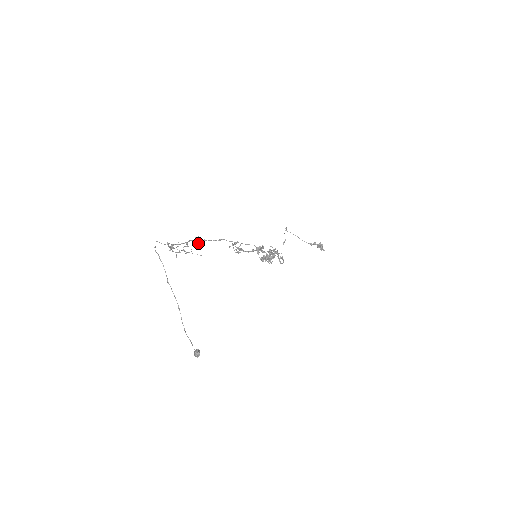
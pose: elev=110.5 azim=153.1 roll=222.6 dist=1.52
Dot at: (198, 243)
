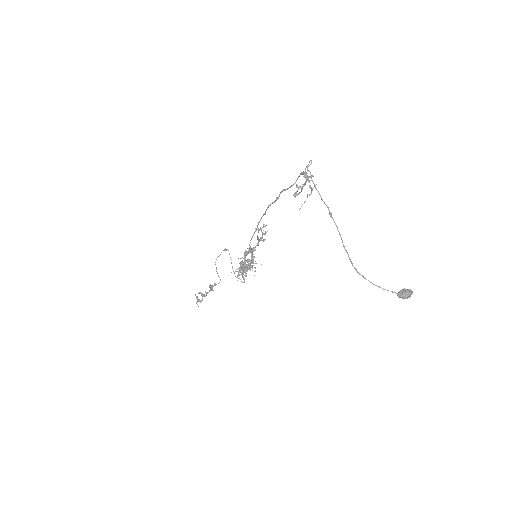
Dot at: (298, 194)
